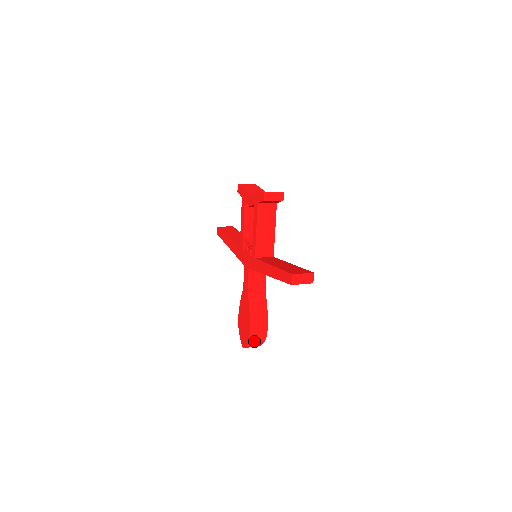
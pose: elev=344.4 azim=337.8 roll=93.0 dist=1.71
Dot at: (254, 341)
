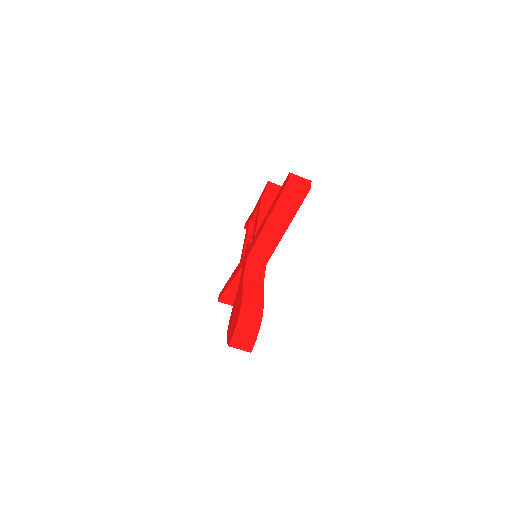
Dot at: (244, 328)
